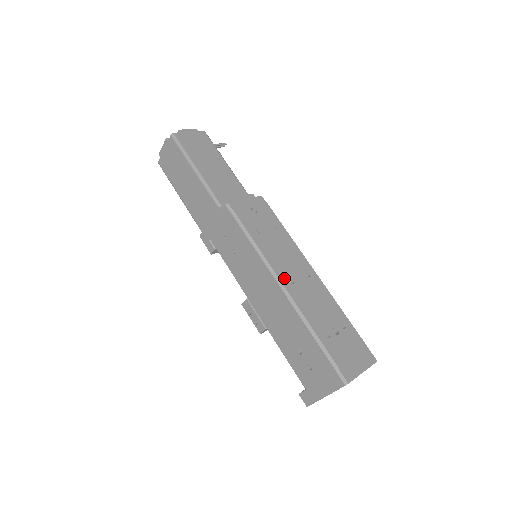
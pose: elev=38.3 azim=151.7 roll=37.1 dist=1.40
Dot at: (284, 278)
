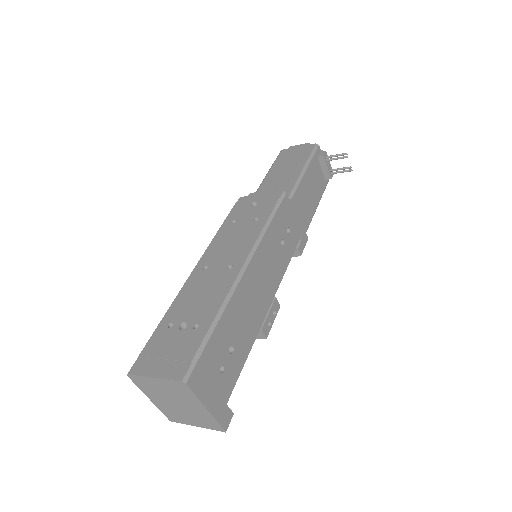
Dot at: (203, 263)
